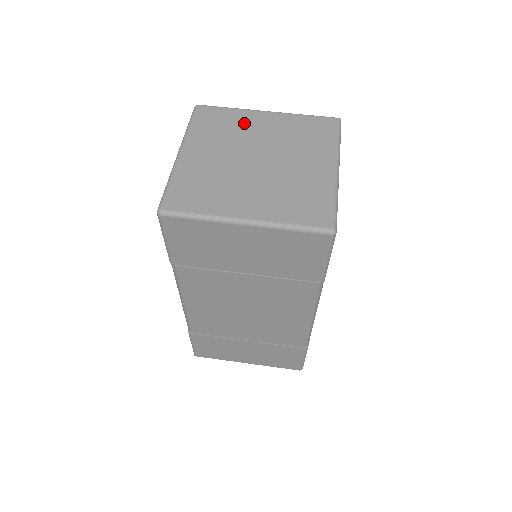
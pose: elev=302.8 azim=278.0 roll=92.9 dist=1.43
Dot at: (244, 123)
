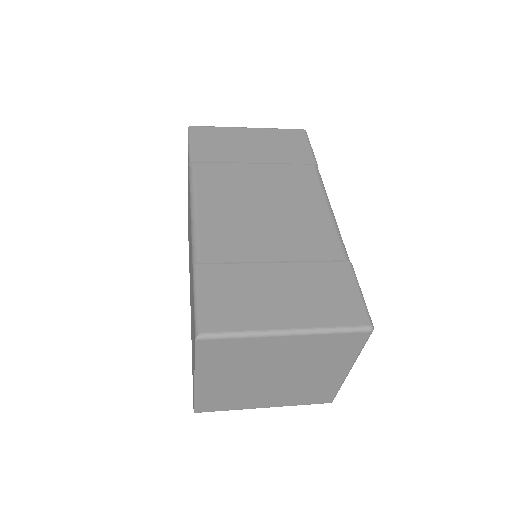
Dot at: occluded
